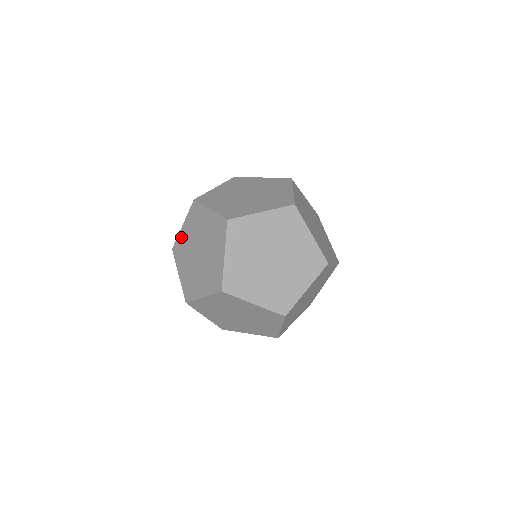
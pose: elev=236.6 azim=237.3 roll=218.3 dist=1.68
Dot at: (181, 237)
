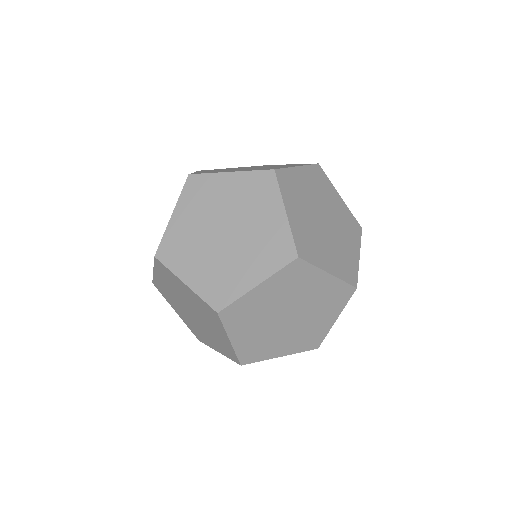
Dot at: (215, 181)
